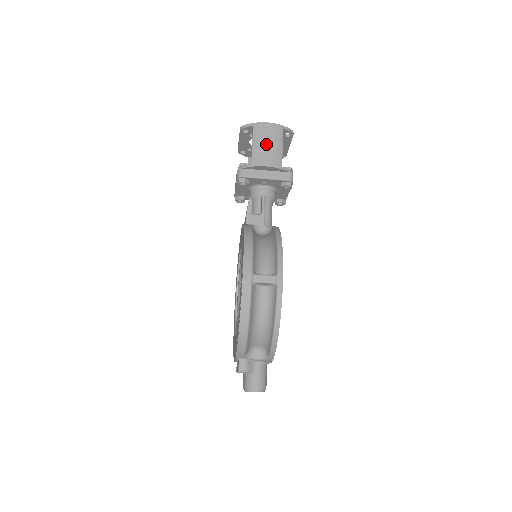
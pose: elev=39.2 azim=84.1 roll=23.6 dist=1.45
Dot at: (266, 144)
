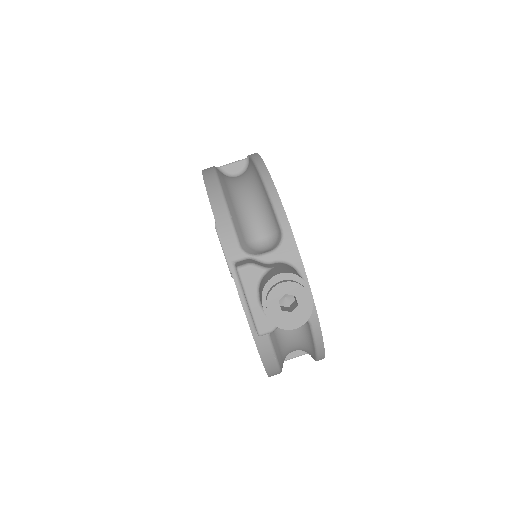
Dot at: occluded
